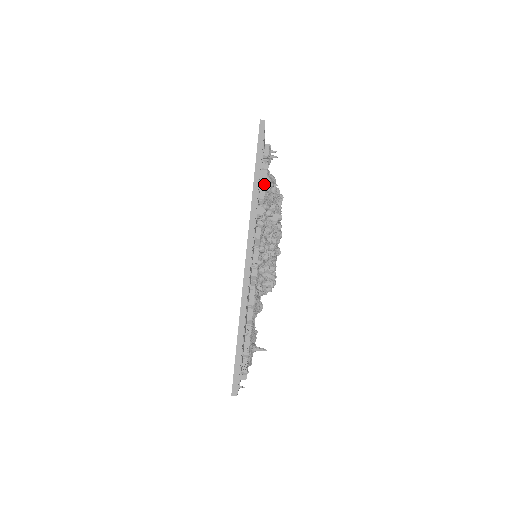
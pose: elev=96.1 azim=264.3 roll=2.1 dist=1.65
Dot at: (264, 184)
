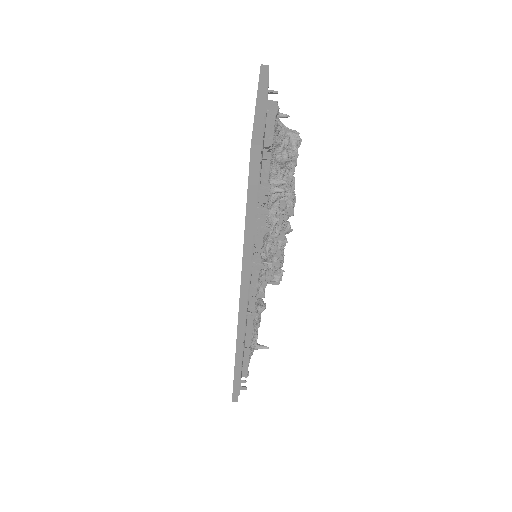
Dot at: occluded
